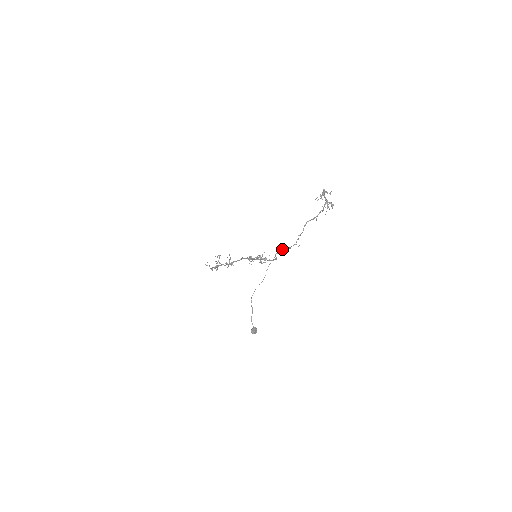
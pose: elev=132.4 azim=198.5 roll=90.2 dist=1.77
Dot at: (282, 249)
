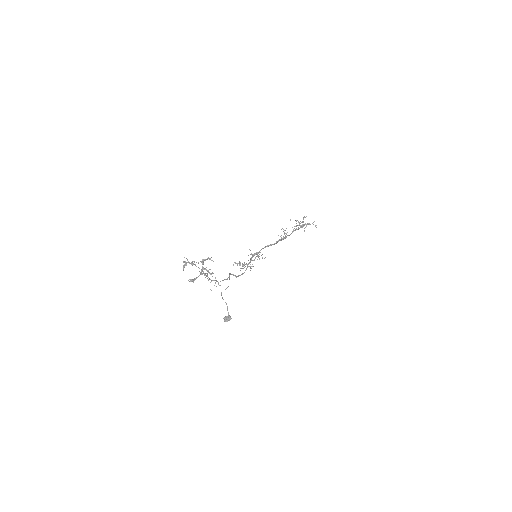
Dot at: (229, 274)
